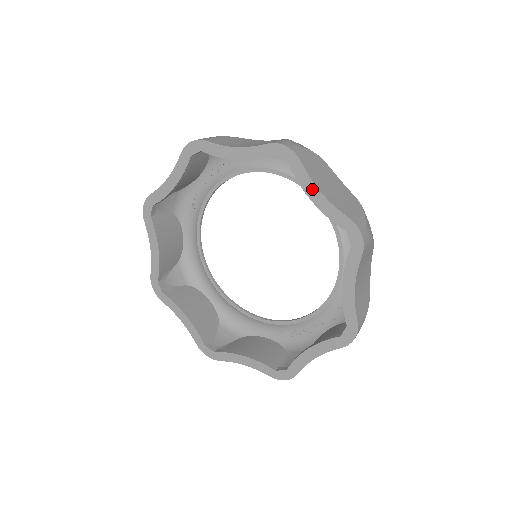
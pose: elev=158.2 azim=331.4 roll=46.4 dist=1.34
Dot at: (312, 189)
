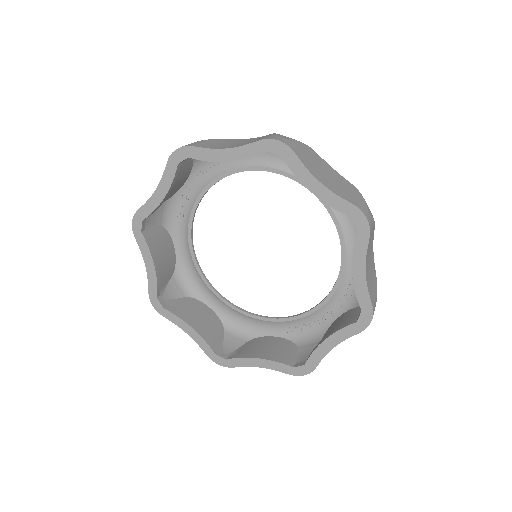
Dot at: (310, 180)
